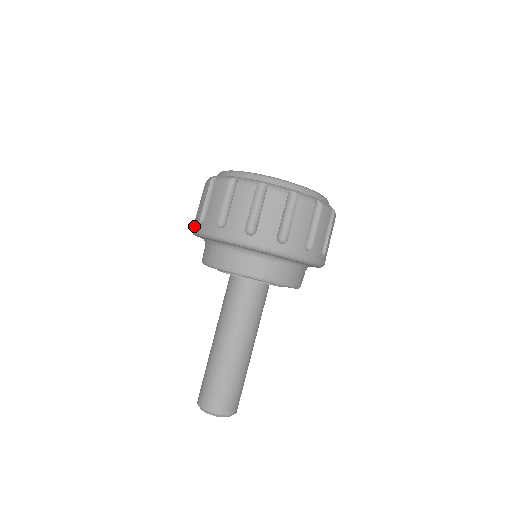
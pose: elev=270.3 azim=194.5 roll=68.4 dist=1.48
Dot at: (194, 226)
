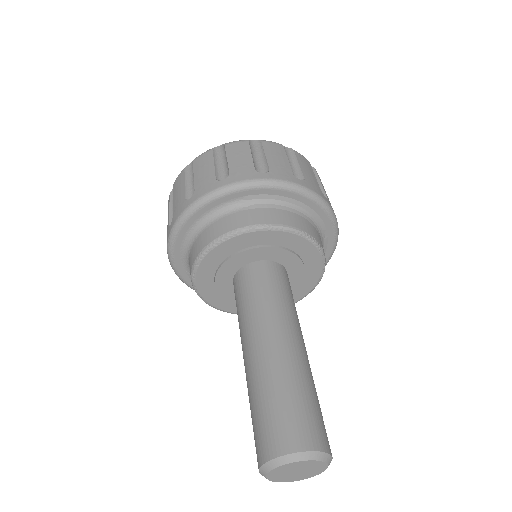
Dot at: occluded
